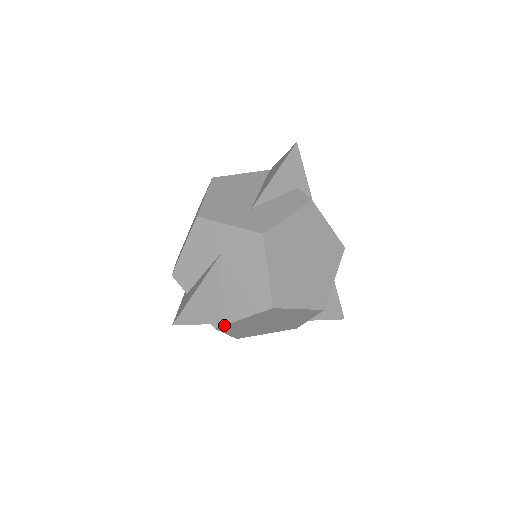
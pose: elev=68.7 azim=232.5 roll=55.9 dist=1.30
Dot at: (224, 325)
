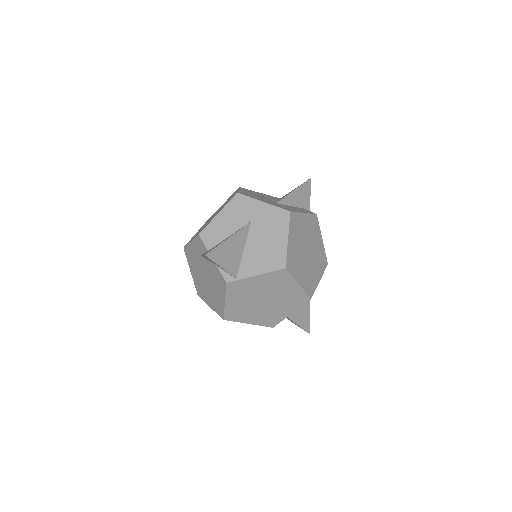
Dot at: (236, 280)
